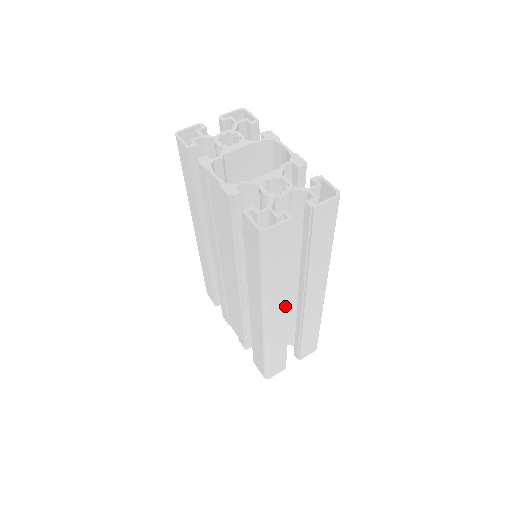
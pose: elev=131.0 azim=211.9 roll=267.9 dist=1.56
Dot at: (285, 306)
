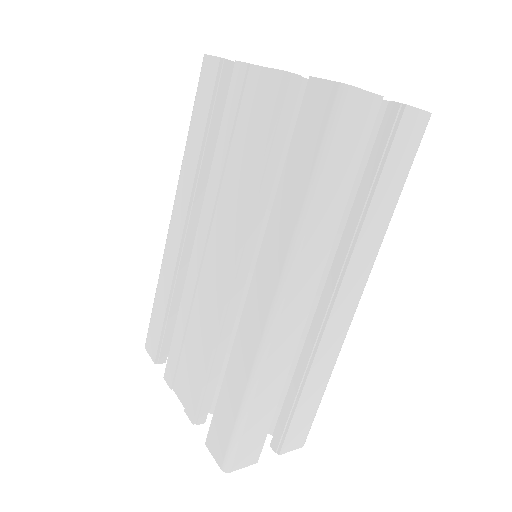
Dot at: (310, 294)
